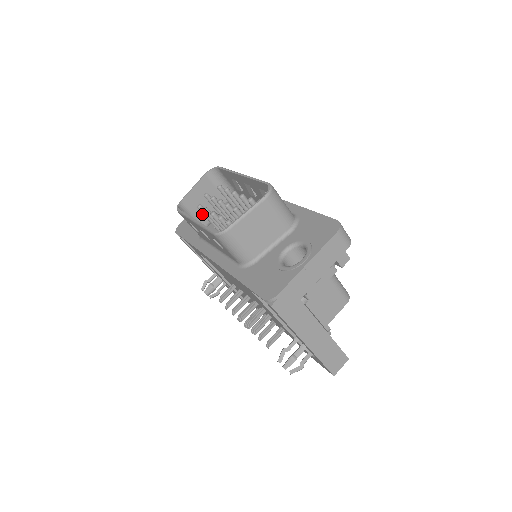
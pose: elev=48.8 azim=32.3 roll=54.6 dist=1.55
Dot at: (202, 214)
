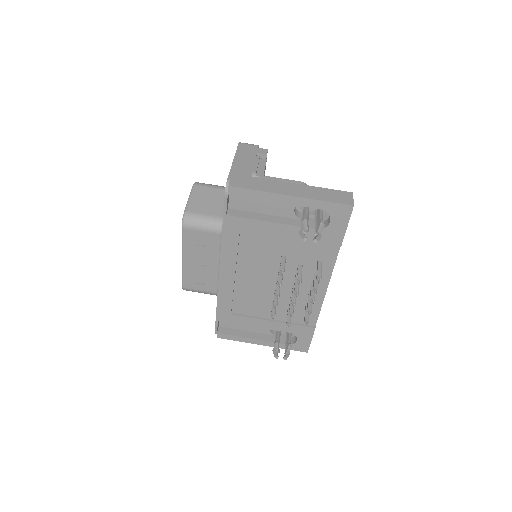
Dot at: occluded
